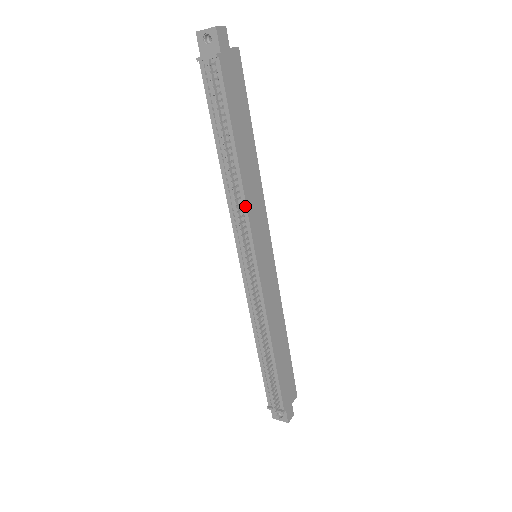
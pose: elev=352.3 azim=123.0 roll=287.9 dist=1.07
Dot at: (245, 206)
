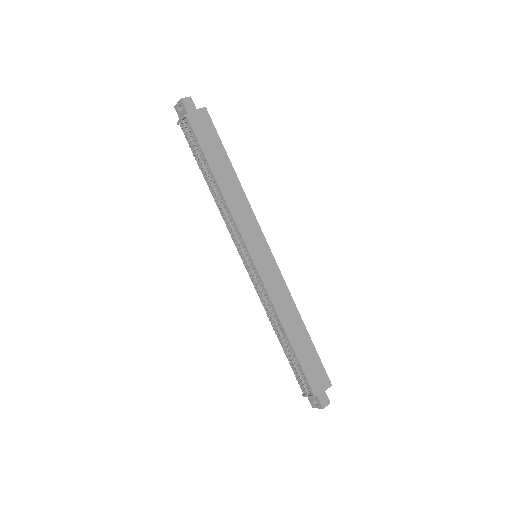
Dot at: (231, 215)
